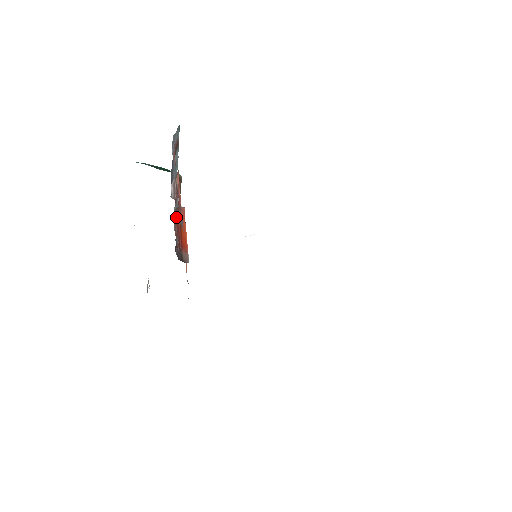
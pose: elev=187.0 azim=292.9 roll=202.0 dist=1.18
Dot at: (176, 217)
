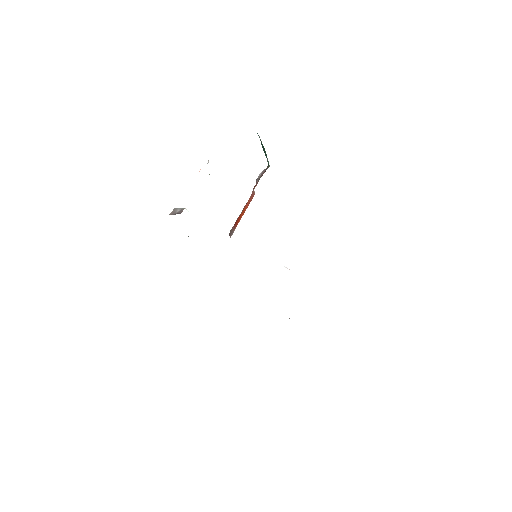
Dot at: occluded
